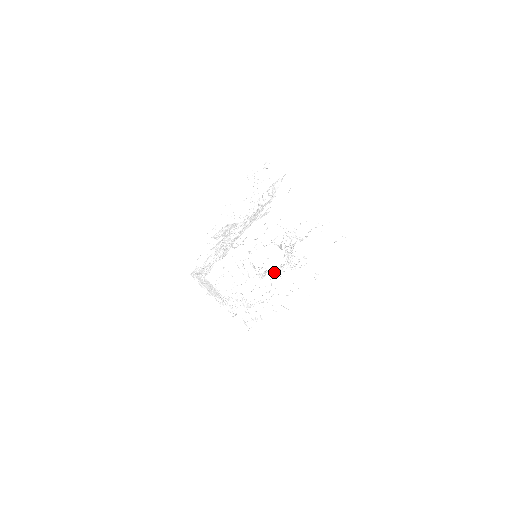
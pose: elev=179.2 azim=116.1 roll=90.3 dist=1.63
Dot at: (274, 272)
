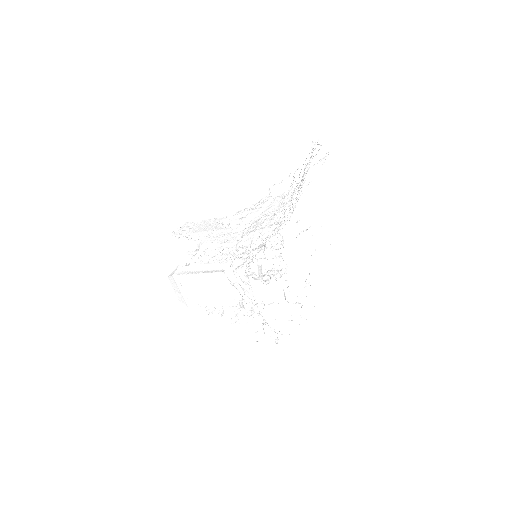
Dot at: occluded
